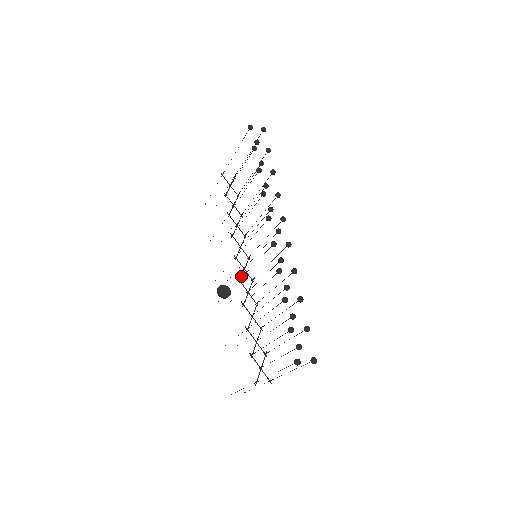
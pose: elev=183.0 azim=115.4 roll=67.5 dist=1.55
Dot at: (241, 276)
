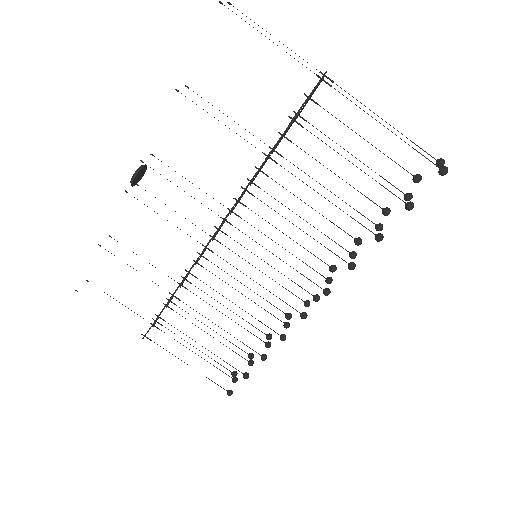
Dot at: occluded
